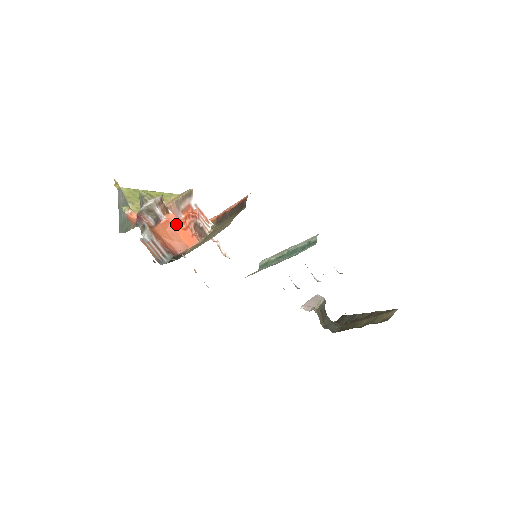
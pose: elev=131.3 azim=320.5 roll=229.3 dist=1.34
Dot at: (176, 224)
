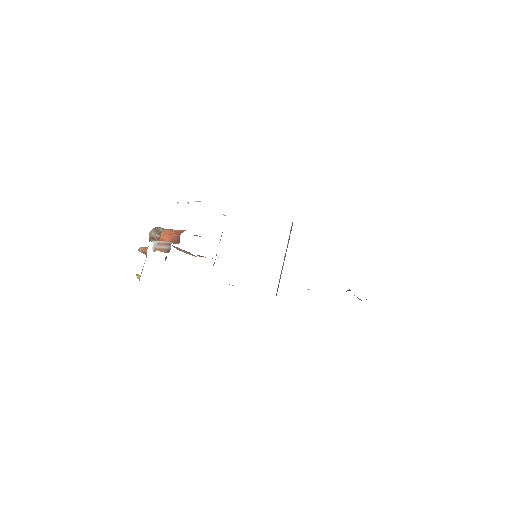
Dot at: occluded
